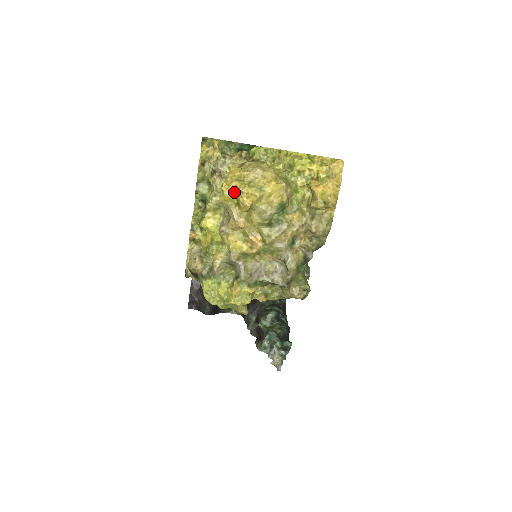
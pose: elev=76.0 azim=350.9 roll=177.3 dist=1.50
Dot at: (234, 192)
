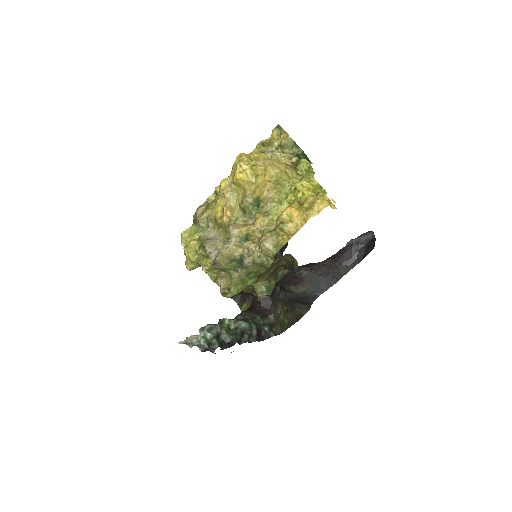
Dot at: (238, 163)
